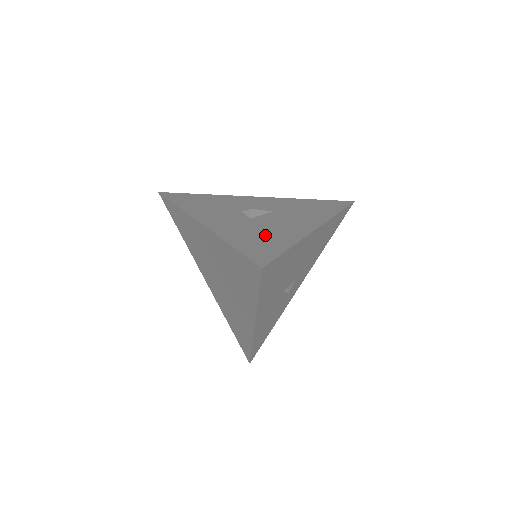
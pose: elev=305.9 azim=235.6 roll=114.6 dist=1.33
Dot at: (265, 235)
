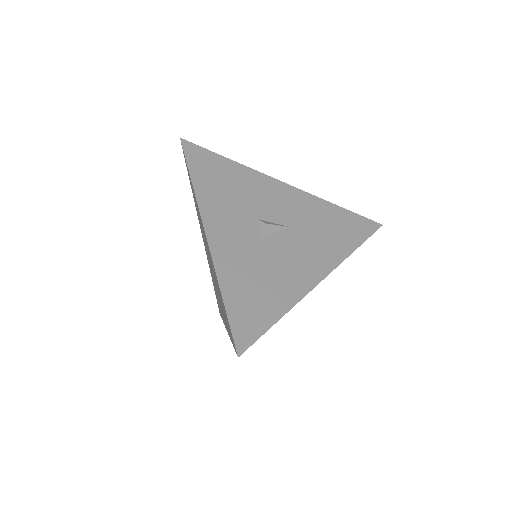
Dot at: (263, 284)
